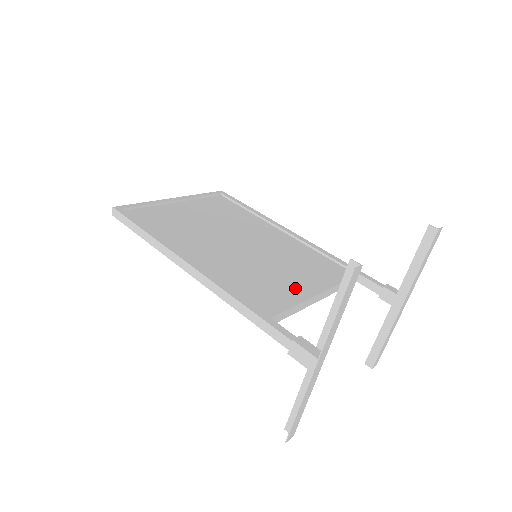
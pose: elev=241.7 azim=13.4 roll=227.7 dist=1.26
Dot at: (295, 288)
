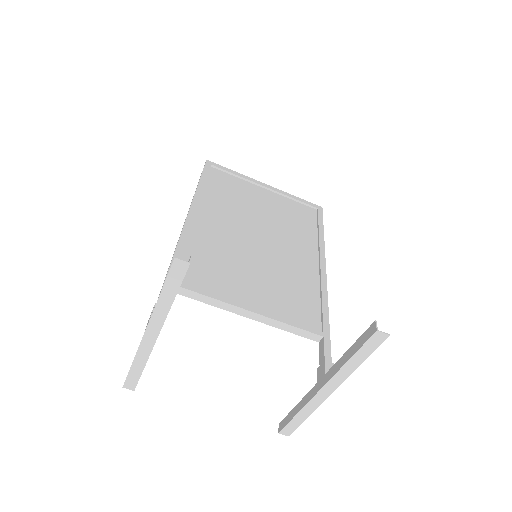
Dot at: (239, 292)
